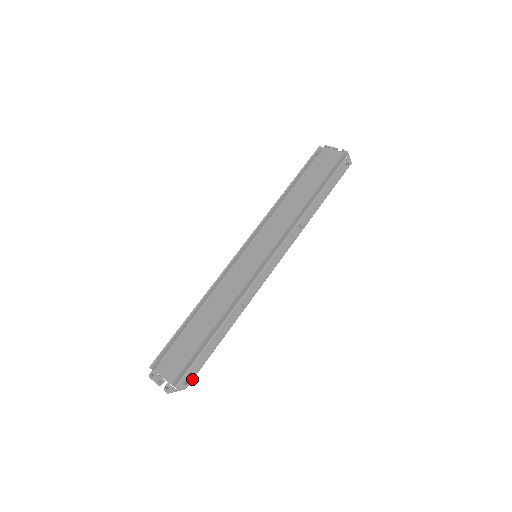
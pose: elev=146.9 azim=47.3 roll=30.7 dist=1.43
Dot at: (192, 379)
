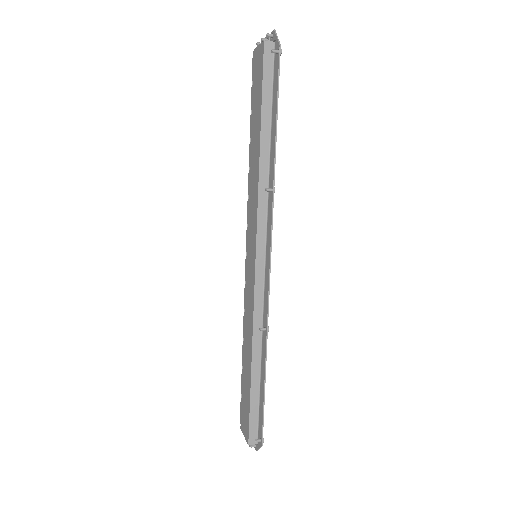
Dot at: (262, 433)
